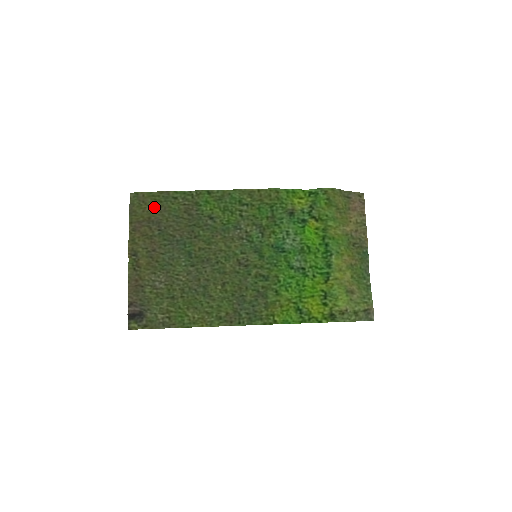
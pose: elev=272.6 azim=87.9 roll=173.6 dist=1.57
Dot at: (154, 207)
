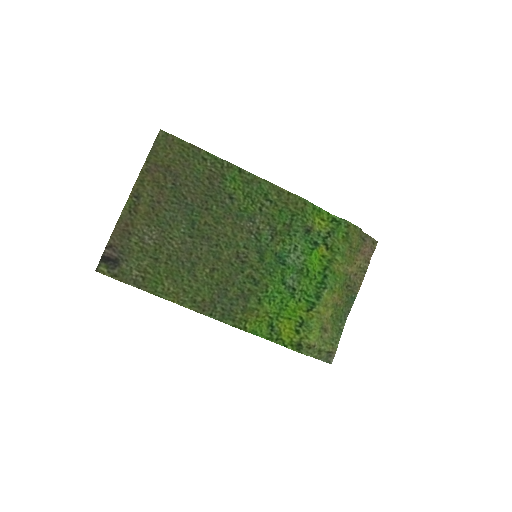
Dot at: (179, 157)
